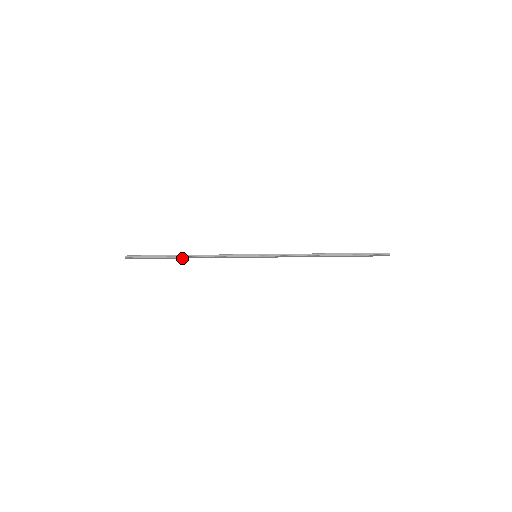
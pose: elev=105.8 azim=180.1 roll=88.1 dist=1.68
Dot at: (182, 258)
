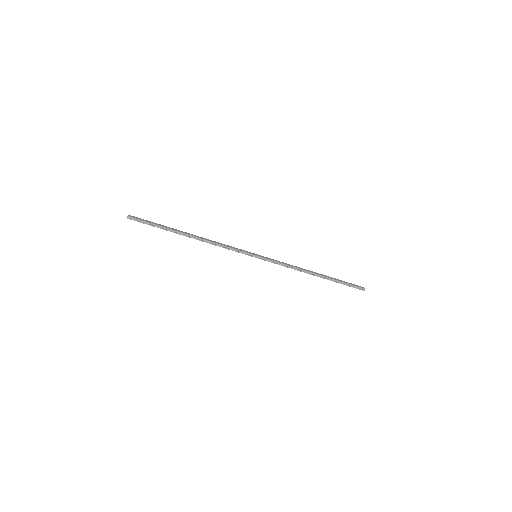
Dot at: (186, 235)
